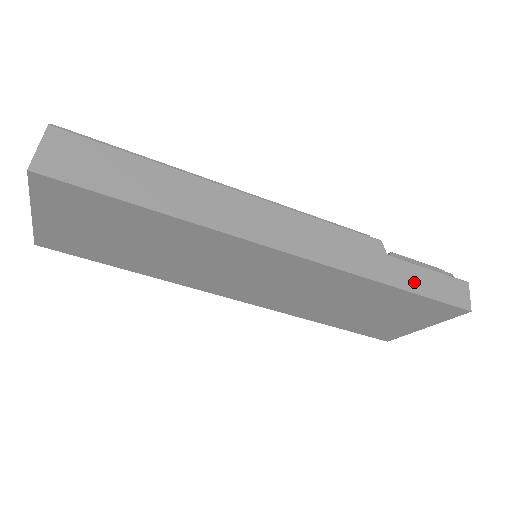
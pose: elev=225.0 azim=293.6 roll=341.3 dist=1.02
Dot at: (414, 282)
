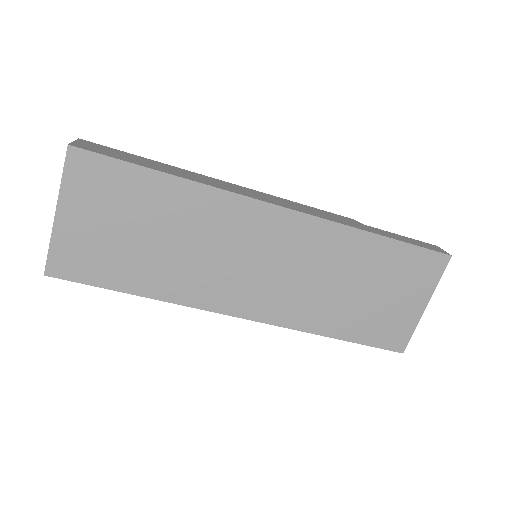
Dot at: (394, 237)
